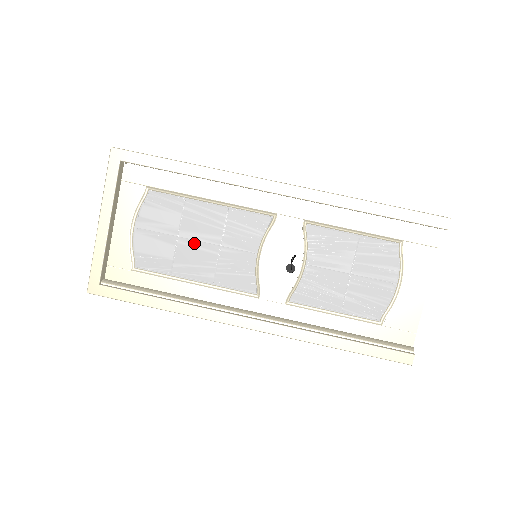
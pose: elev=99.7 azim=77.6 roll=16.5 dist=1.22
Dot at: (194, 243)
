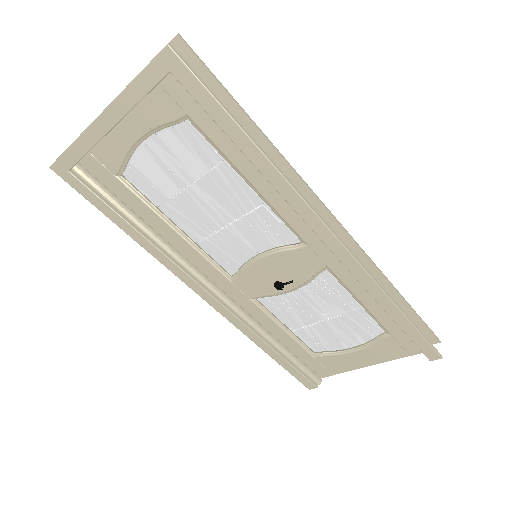
Dot at: (203, 203)
